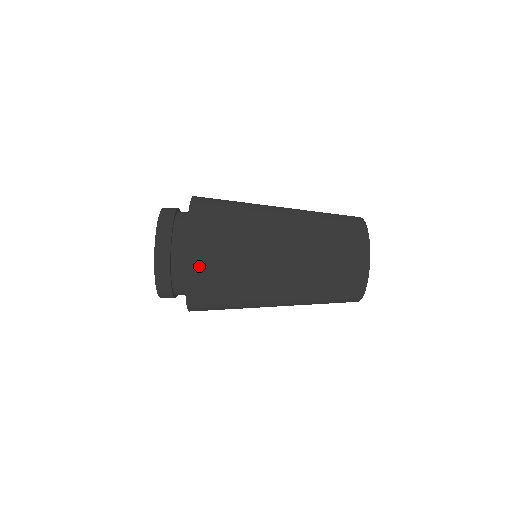
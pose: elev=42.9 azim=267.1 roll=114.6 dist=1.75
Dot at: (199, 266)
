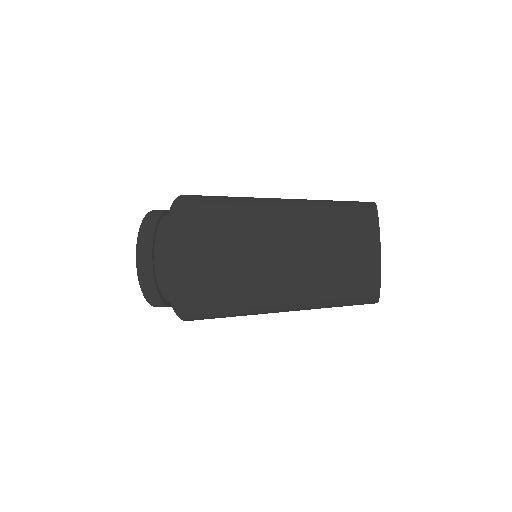
Dot at: (179, 256)
